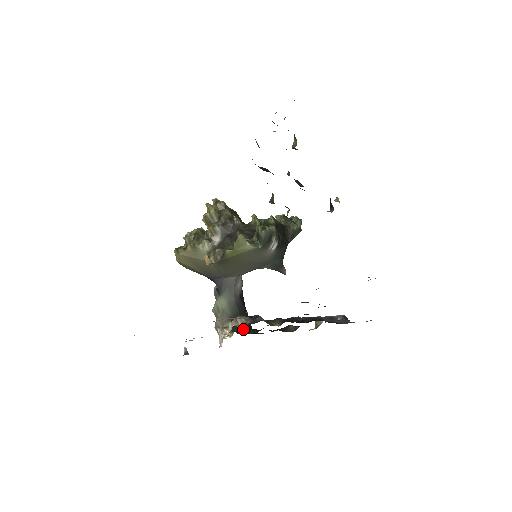
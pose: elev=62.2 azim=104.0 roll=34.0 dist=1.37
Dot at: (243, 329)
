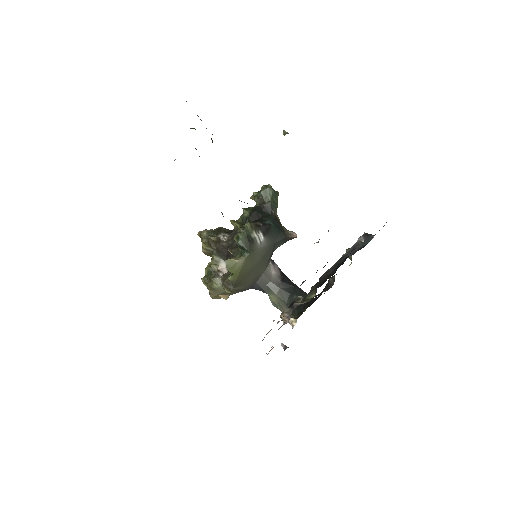
Dot at: (302, 307)
